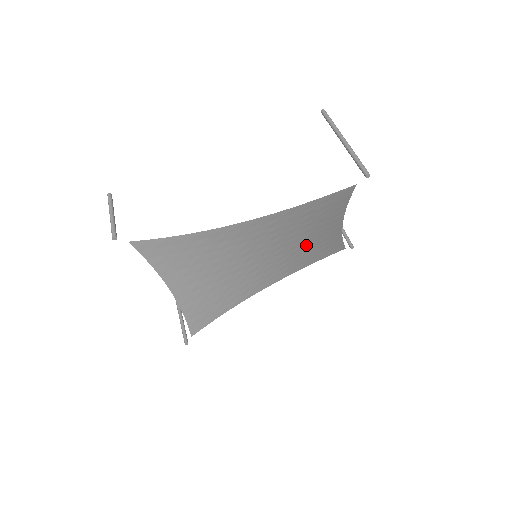
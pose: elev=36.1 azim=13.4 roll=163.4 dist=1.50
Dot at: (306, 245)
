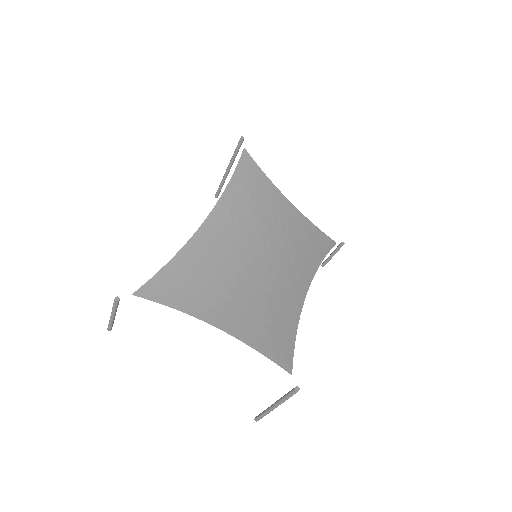
Dot at: (286, 232)
